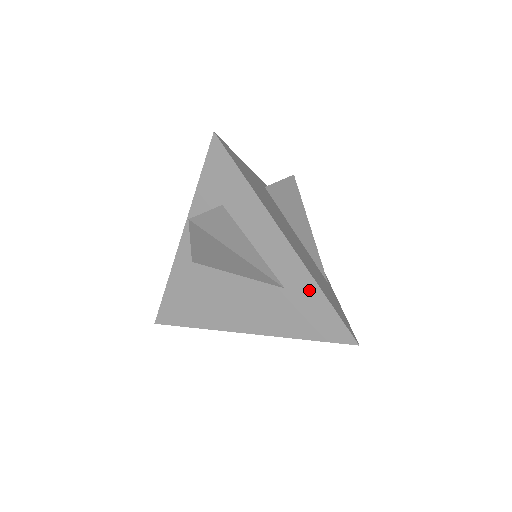
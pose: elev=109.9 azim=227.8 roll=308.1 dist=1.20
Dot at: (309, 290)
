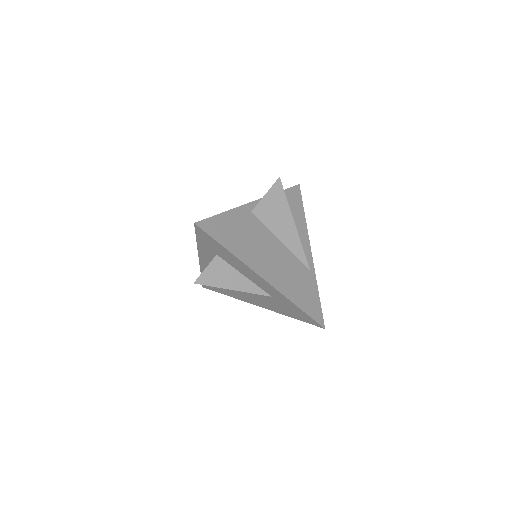
Dot at: (286, 301)
